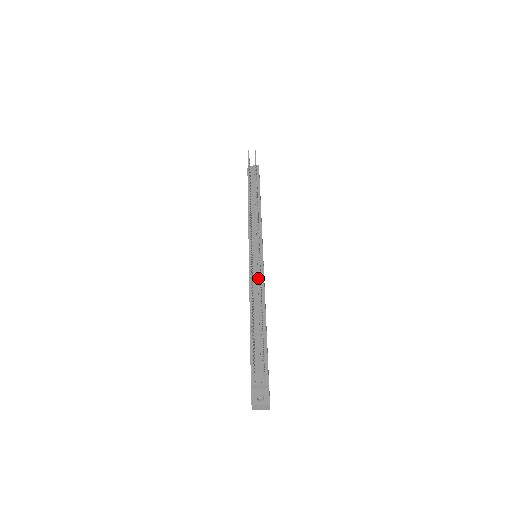
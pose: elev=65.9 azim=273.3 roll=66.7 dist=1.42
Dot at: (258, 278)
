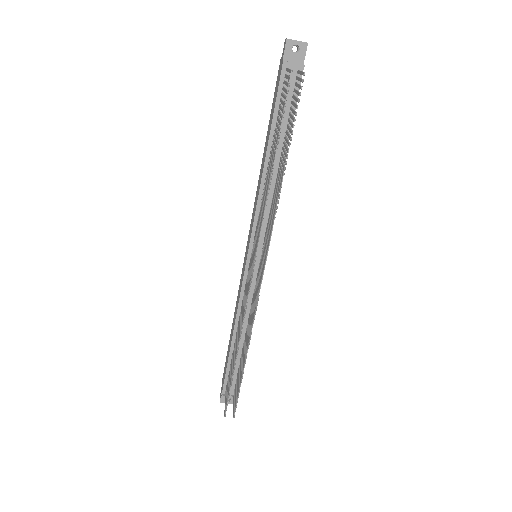
Dot at: (251, 293)
